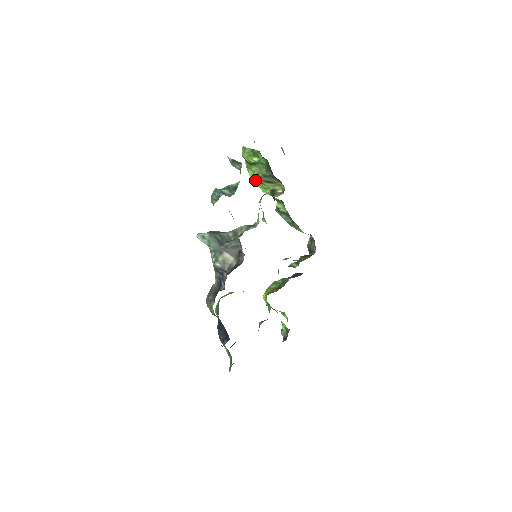
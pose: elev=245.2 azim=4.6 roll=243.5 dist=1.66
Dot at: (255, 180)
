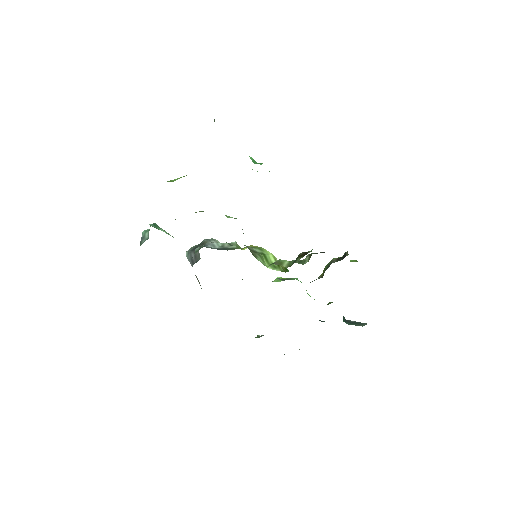
Dot at: occluded
